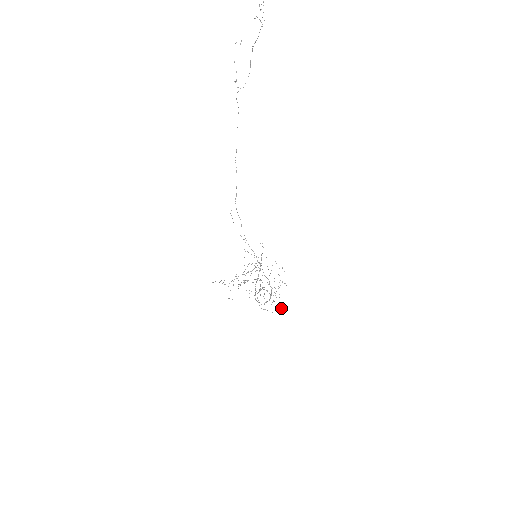
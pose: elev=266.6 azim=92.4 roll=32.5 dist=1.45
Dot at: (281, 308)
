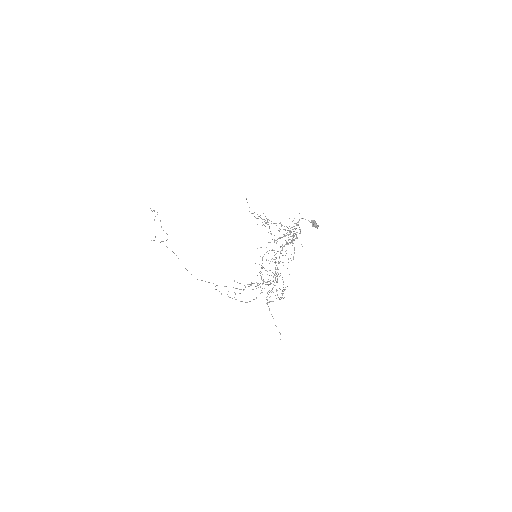
Dot at: (314, 225)
